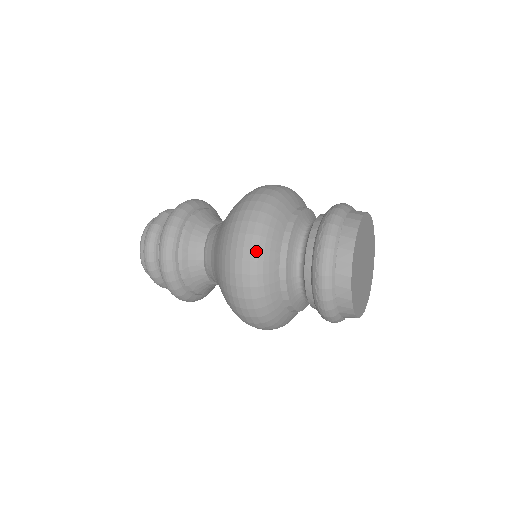
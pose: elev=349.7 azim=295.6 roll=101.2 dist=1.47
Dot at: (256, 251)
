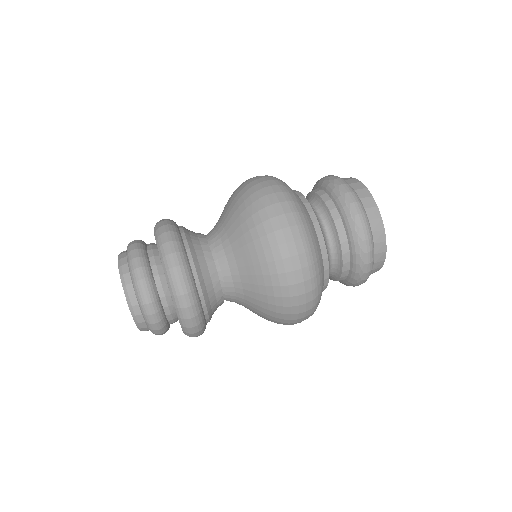
Dot at: (316, 299)
